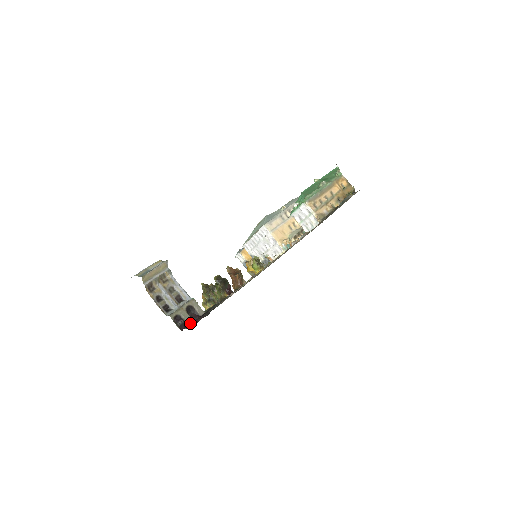
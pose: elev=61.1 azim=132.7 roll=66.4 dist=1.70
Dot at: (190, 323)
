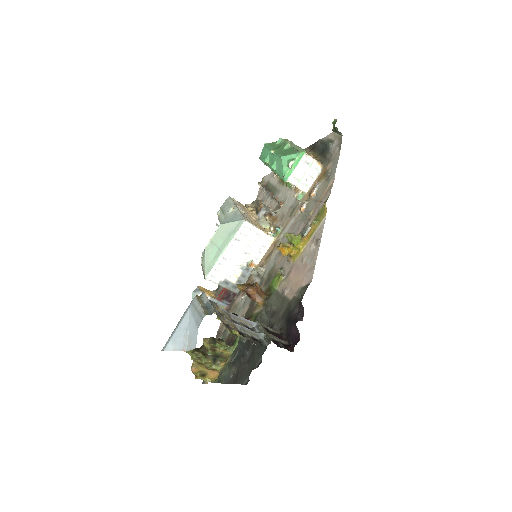
Dot at: (286, 342)
